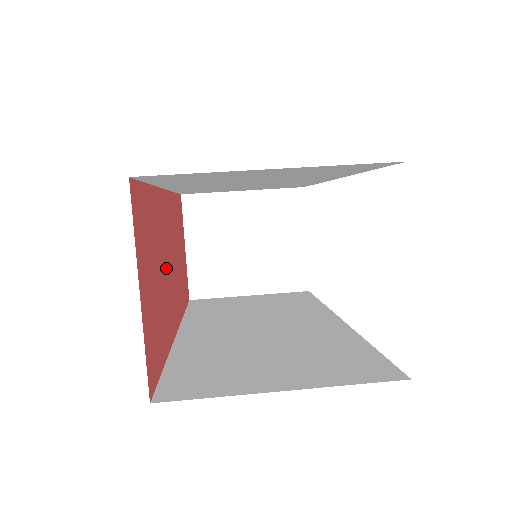
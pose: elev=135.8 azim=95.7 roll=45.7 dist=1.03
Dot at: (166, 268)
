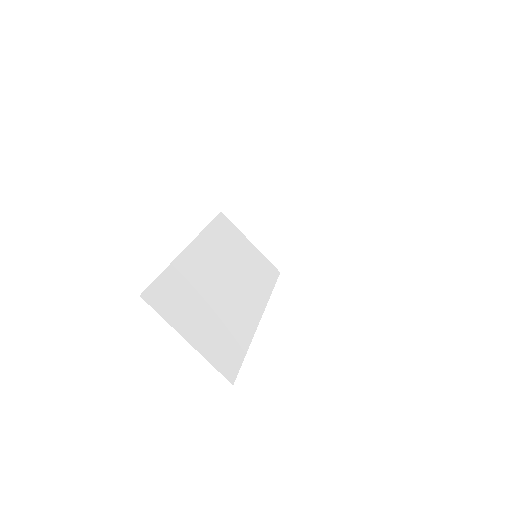
Dot at: occluded
